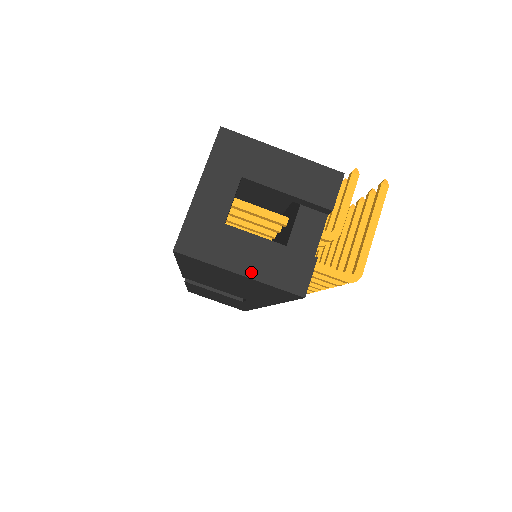
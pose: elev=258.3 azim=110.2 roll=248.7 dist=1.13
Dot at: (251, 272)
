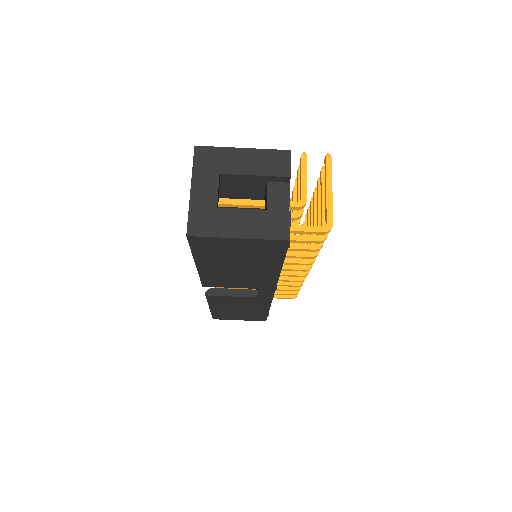
Dot at: (246, 234)
